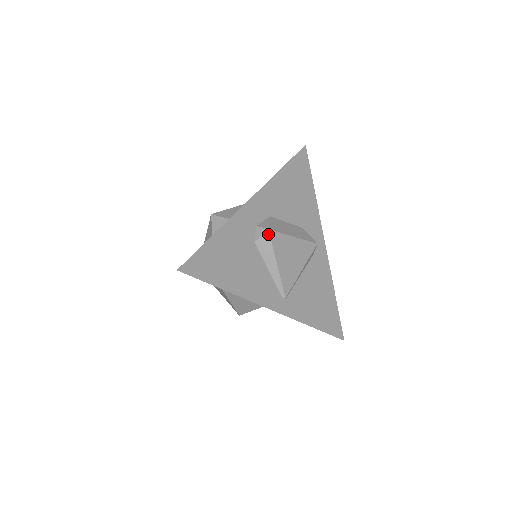
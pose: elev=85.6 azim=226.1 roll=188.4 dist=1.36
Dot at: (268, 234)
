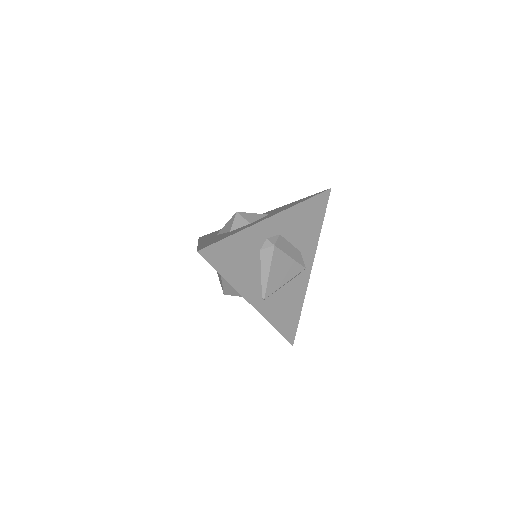
Dot at: (273, 249)
